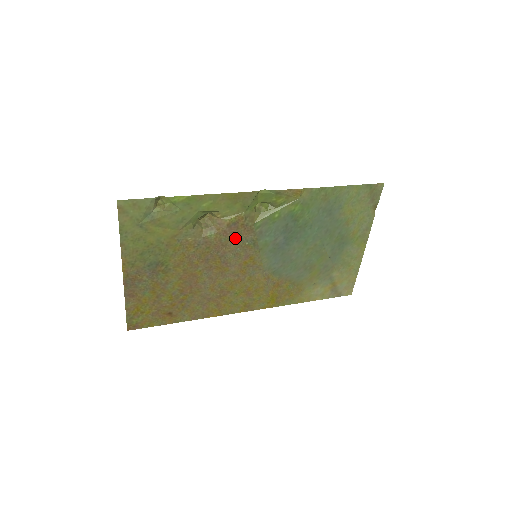
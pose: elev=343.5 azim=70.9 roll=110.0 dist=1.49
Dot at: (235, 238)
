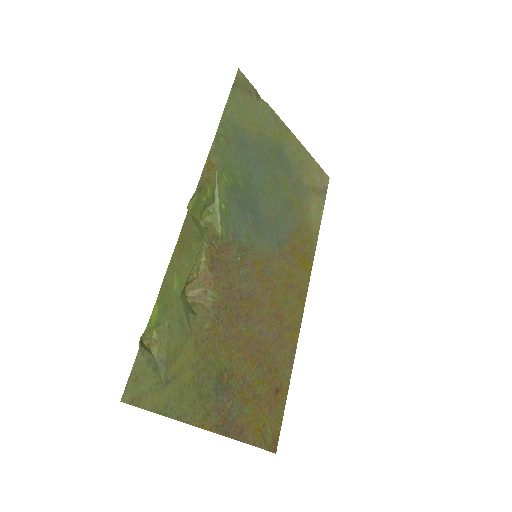
Dot at: (228, 269)
